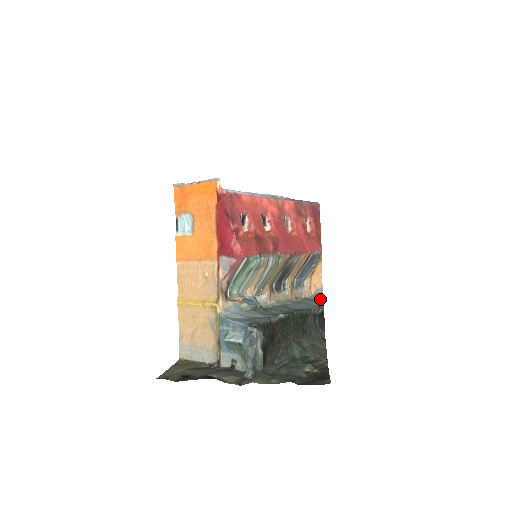
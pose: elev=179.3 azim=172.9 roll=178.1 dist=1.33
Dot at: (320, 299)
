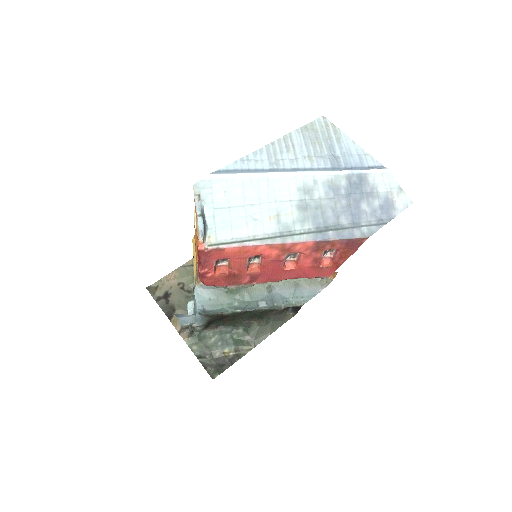
Dot at: (321, 287)
